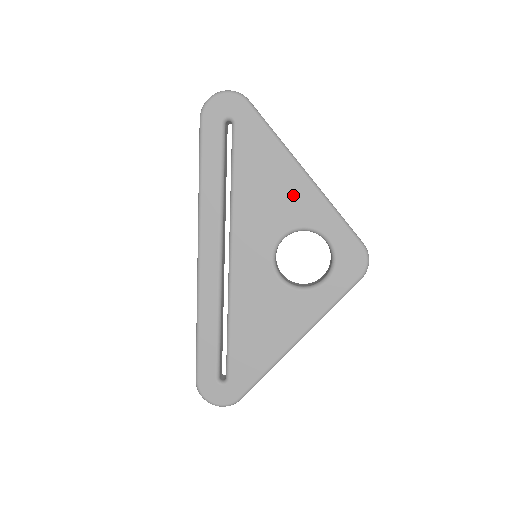
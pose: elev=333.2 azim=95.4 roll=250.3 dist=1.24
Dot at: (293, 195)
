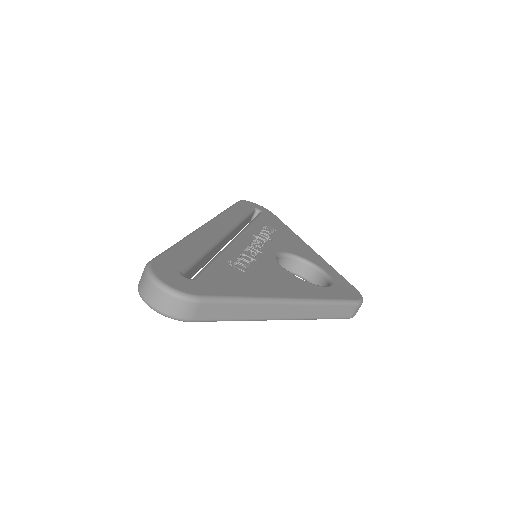
Dot at: occluded
